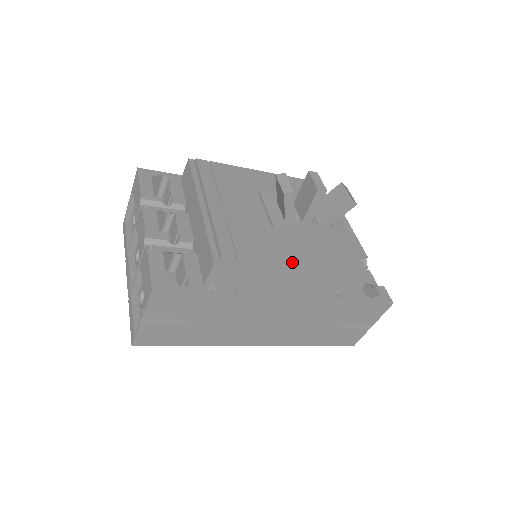
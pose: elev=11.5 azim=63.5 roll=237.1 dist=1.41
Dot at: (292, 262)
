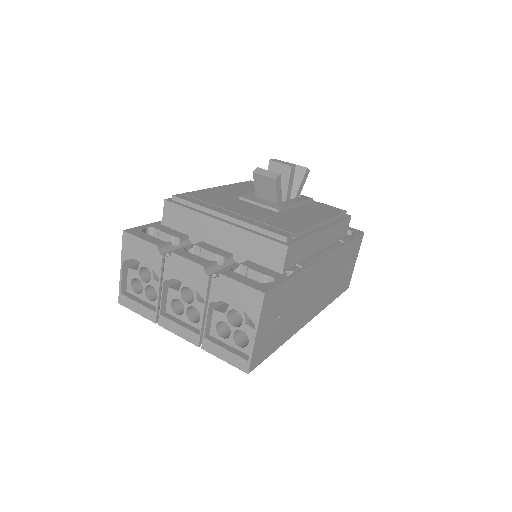
Dot at: (318, 224)
